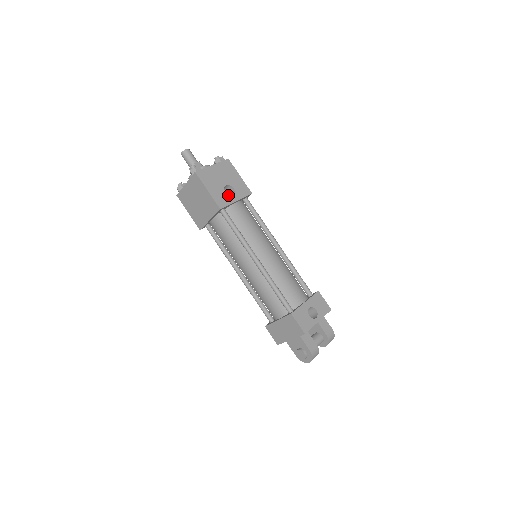
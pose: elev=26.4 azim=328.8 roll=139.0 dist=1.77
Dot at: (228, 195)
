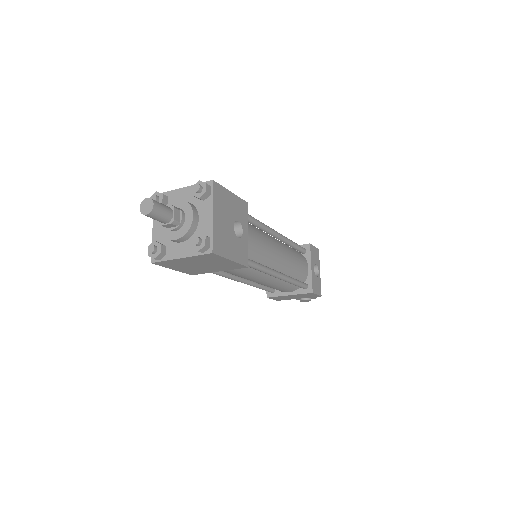
Dot at: (241, 238)
